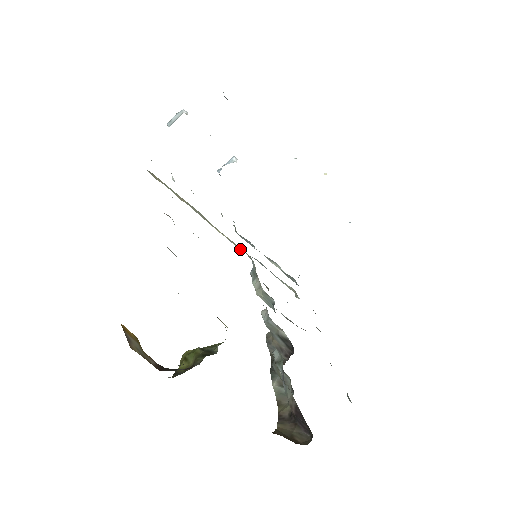
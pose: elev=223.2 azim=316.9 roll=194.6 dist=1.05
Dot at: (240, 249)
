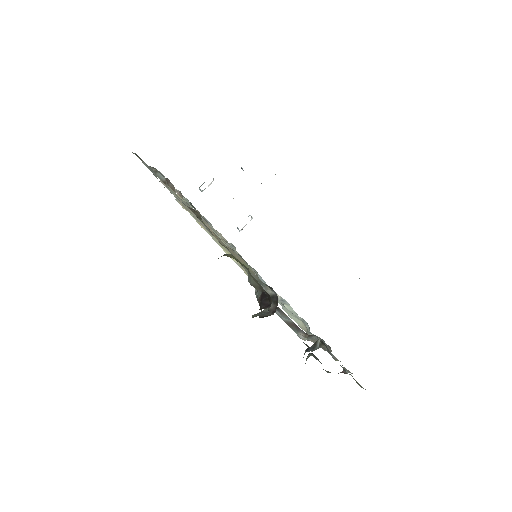
Dot at: occluded
